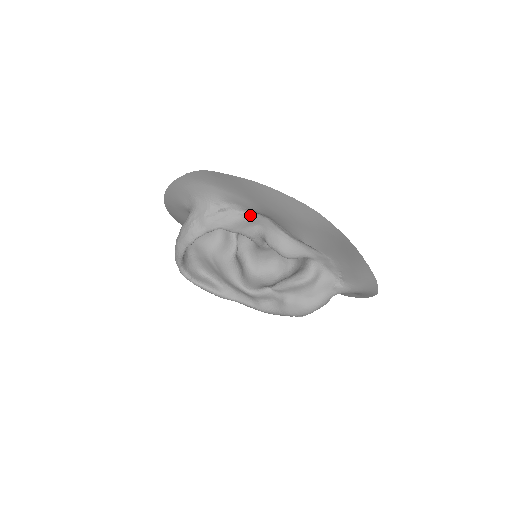
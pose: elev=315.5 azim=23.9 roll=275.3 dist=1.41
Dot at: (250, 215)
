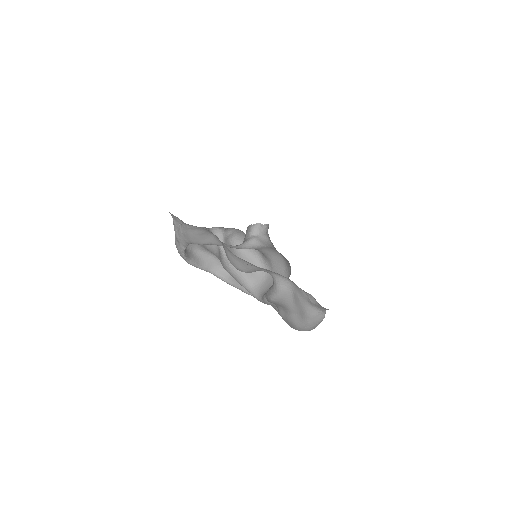
Dot at: (196, 228)
